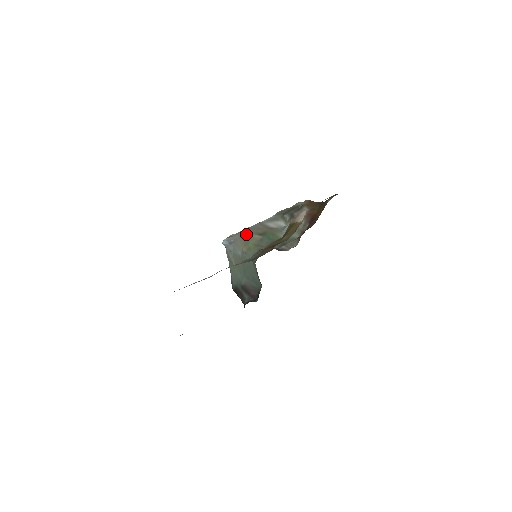
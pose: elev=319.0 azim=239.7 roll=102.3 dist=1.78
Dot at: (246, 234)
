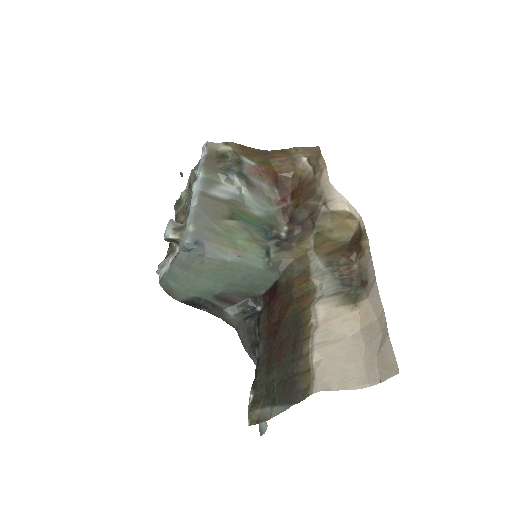
Dot at: (213, 222)
